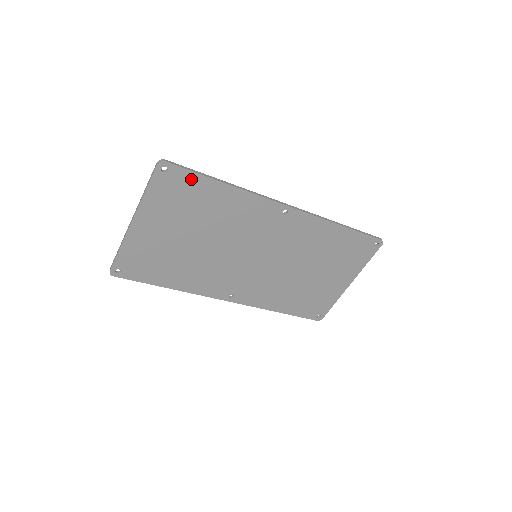
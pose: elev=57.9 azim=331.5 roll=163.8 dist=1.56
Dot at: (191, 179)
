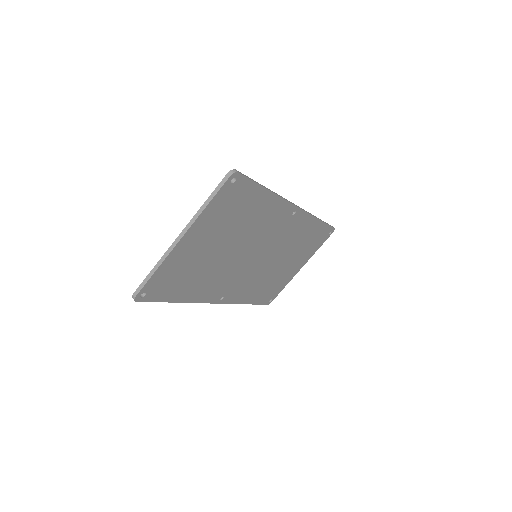
Dot at: (248, 189)
